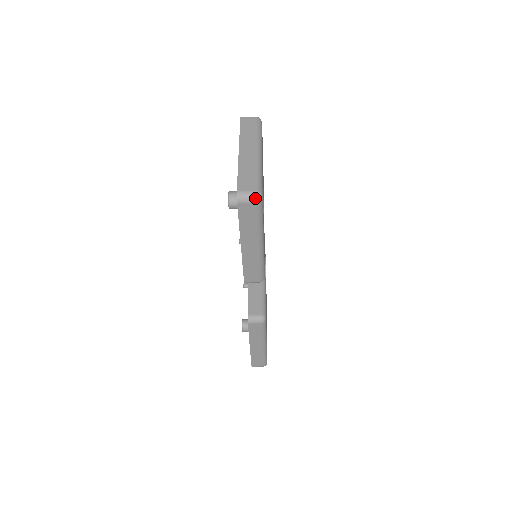
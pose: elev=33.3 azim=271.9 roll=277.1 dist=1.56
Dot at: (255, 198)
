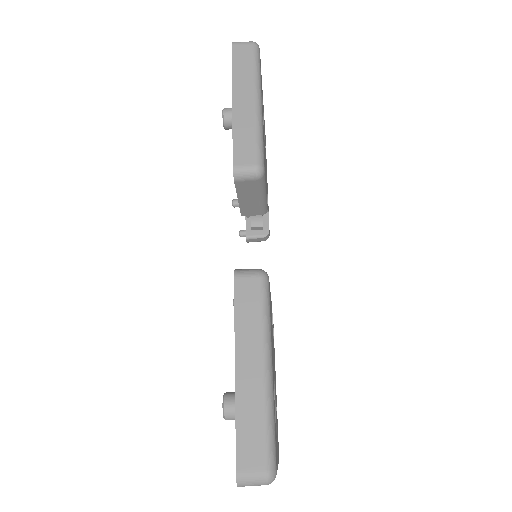
Dot at: (251, 42)
